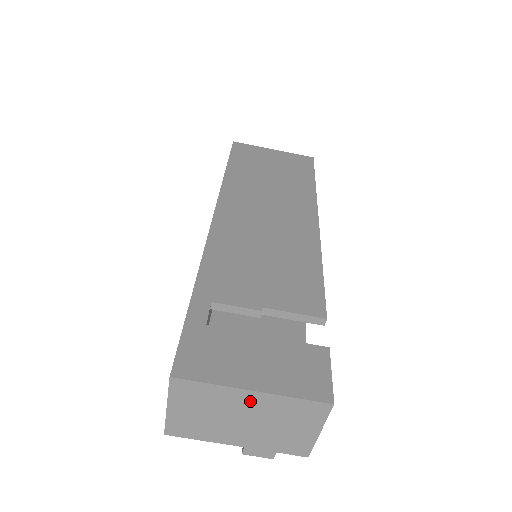
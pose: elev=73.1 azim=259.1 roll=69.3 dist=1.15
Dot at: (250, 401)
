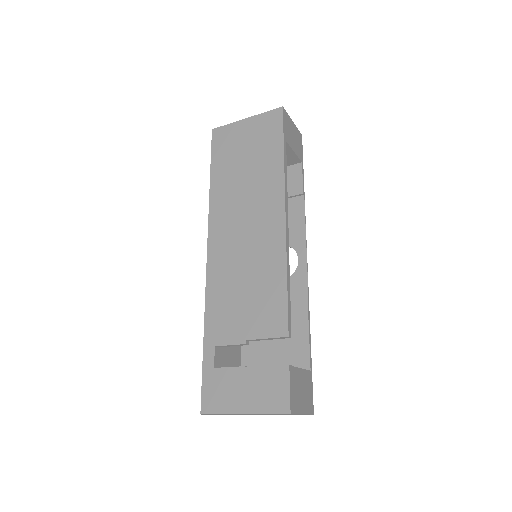
Dot at: occluded
